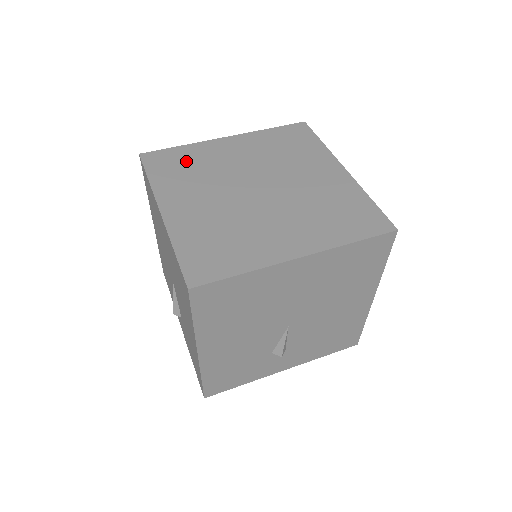
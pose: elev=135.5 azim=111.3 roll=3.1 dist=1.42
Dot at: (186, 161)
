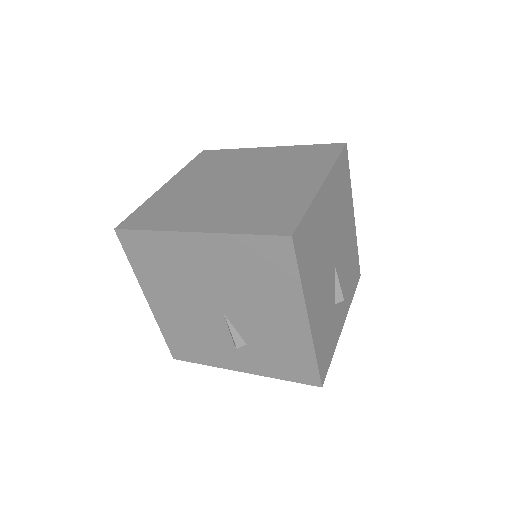
Dot at: (160, 208)
